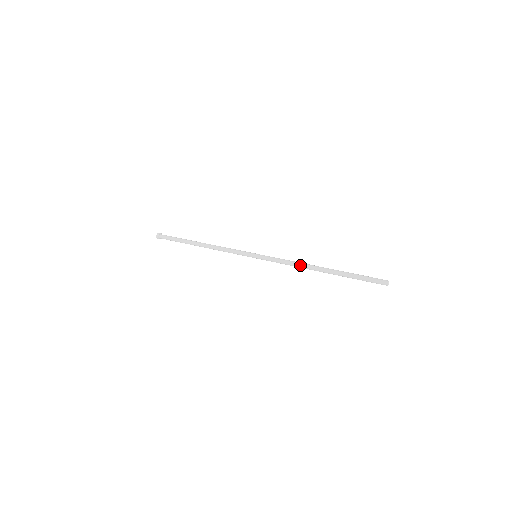
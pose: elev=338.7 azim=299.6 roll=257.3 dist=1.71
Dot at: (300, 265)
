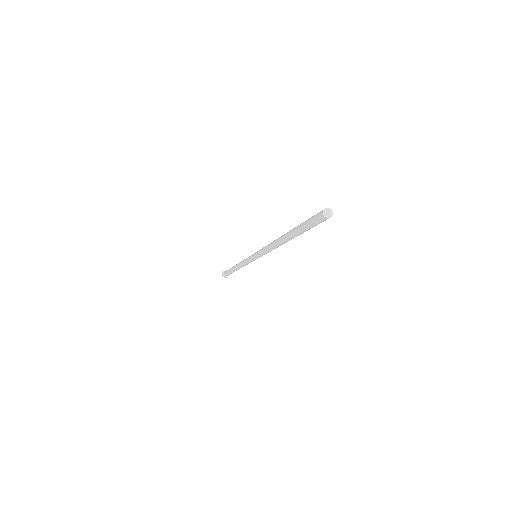
Dot at: (271, 243)
